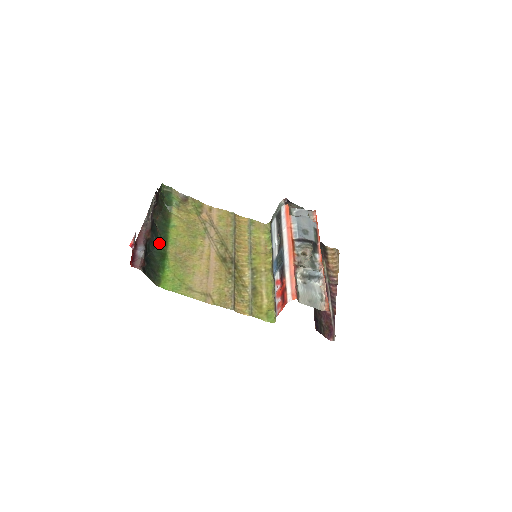
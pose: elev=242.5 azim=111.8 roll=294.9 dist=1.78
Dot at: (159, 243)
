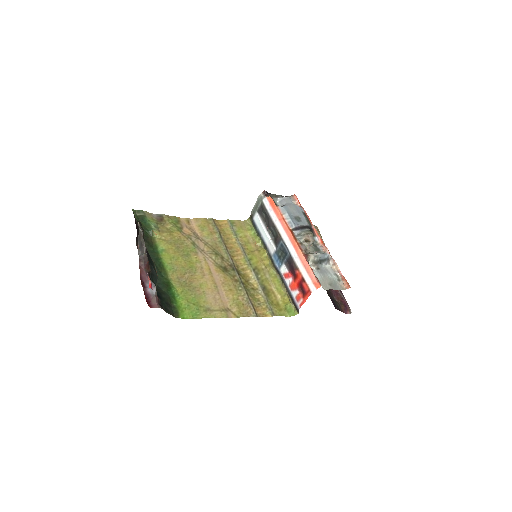
Dot at: (158, 273)
